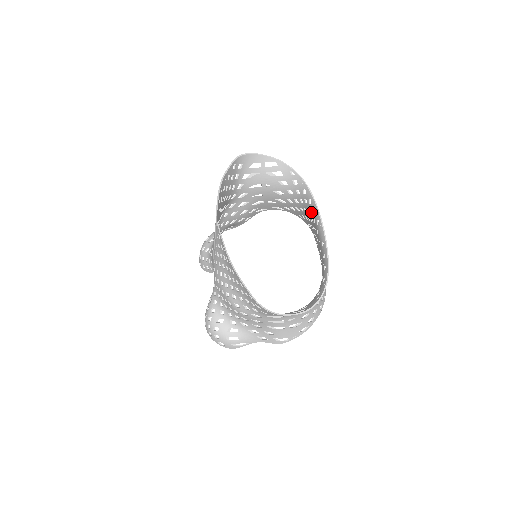
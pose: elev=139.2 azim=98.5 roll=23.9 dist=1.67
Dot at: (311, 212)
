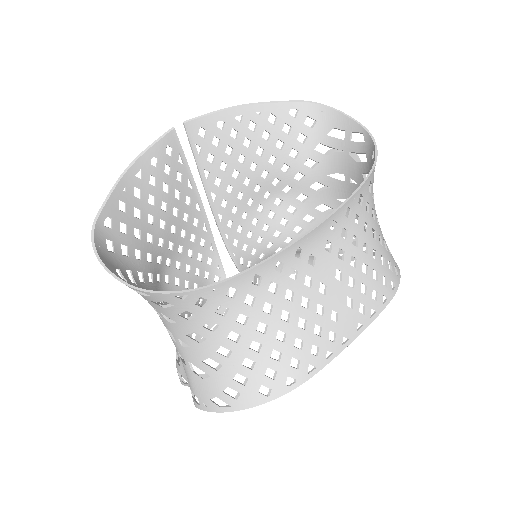
Dot at: (359, 224)
